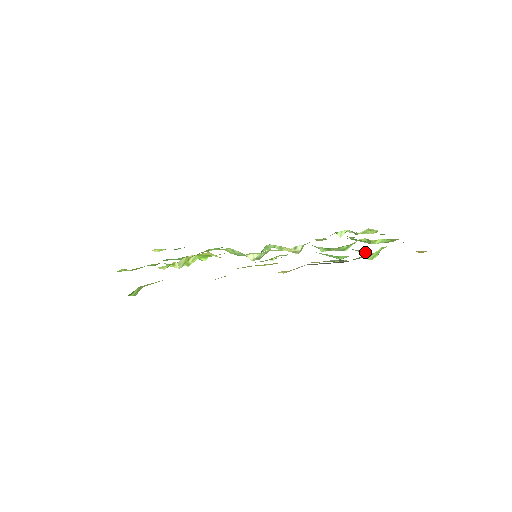
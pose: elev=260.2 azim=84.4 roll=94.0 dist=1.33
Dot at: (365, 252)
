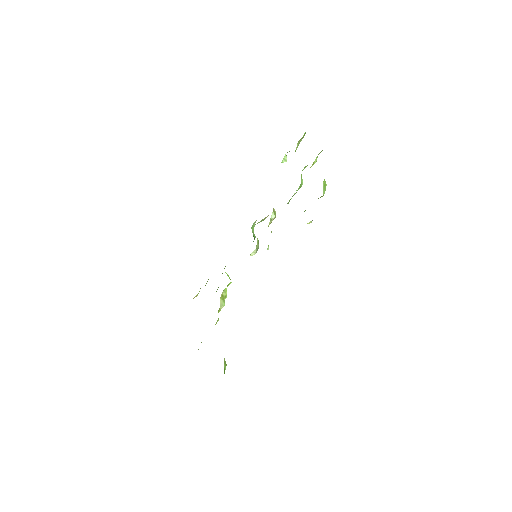
Dot at: occluded
